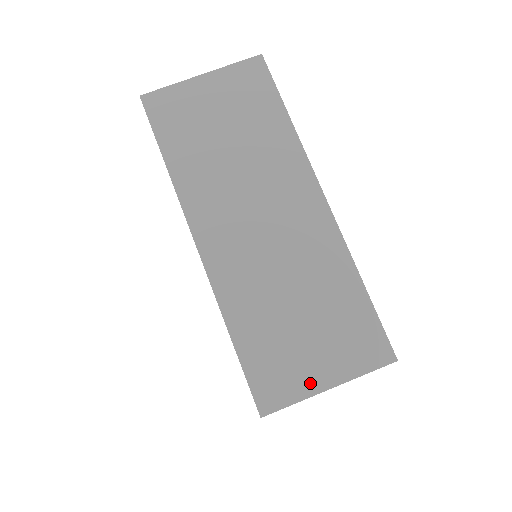
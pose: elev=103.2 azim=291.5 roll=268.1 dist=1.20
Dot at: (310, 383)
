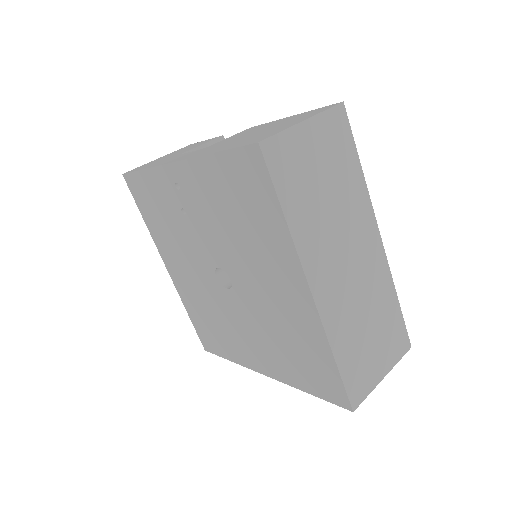
Dot at: (375, 378)
